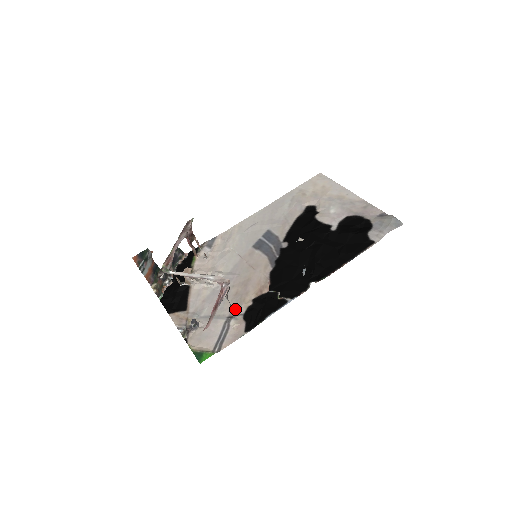
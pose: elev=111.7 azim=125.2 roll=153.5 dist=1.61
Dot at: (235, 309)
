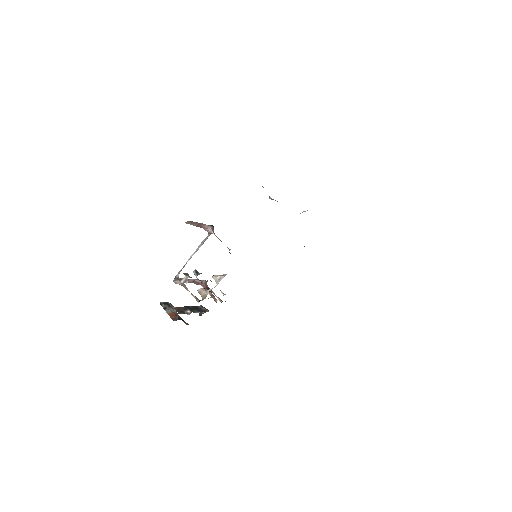
Dot at: occluded
